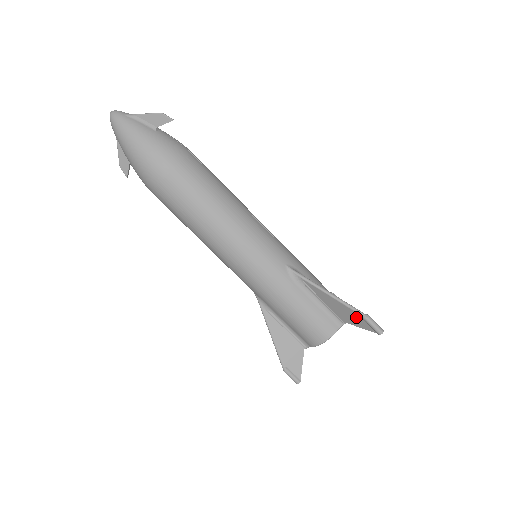
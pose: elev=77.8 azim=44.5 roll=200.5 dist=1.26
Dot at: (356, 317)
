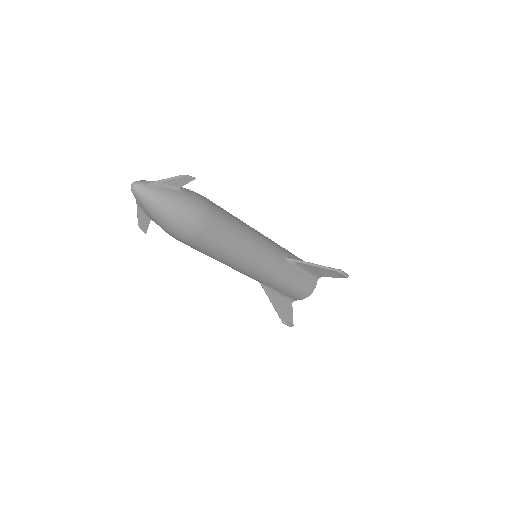
Dot at: (332, 273)
